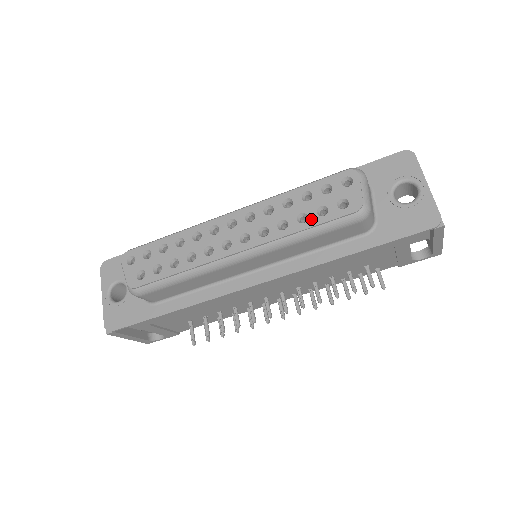
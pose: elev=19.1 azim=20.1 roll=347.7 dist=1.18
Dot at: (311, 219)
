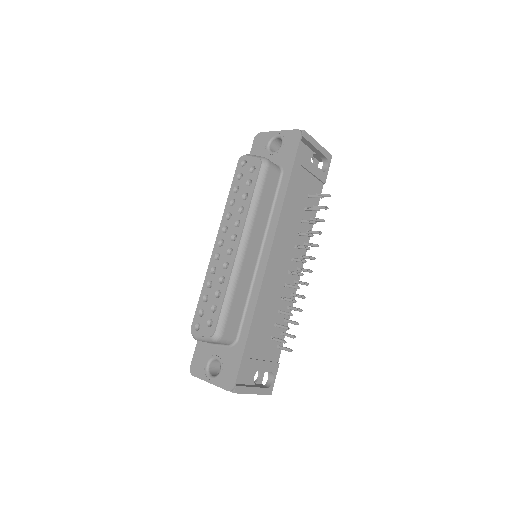
Dot at: (249, 191)
